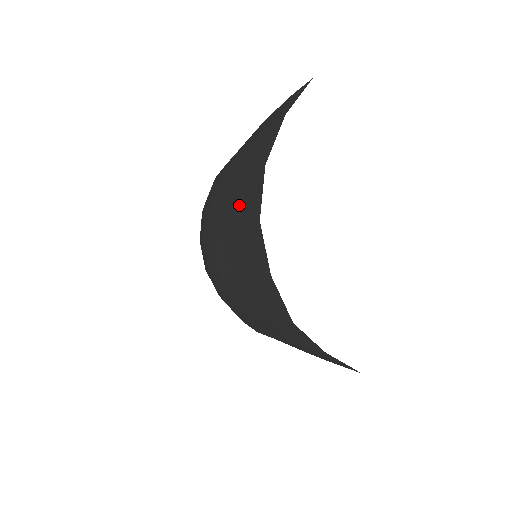
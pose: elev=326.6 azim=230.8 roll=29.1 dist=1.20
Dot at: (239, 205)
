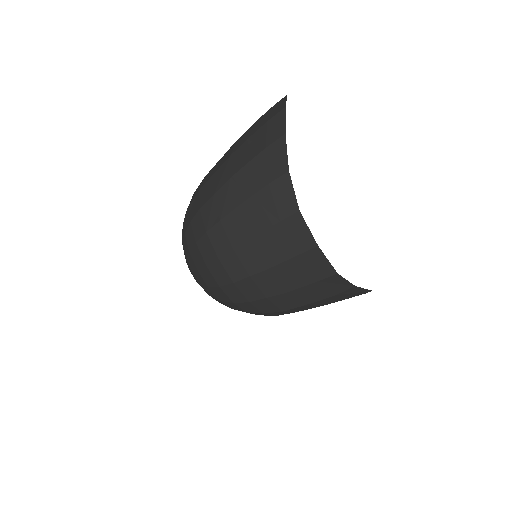
Dot at: (267, 210)
